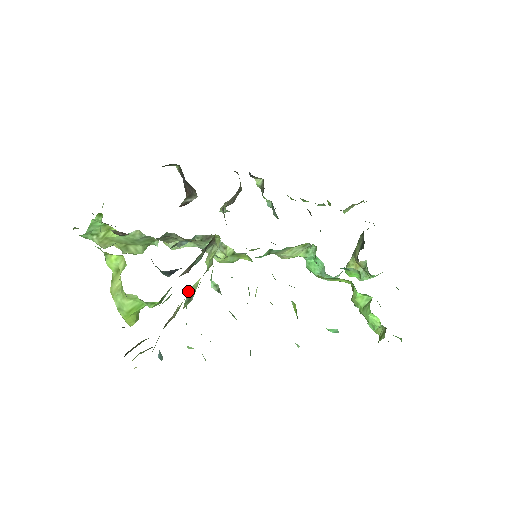
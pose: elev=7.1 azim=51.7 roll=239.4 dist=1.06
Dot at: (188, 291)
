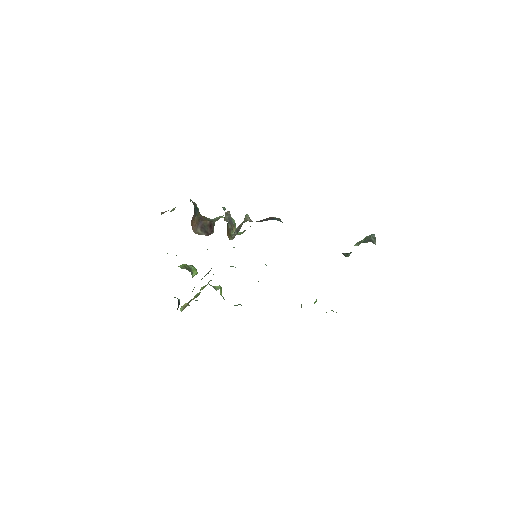
Dot at: (200, 289)
